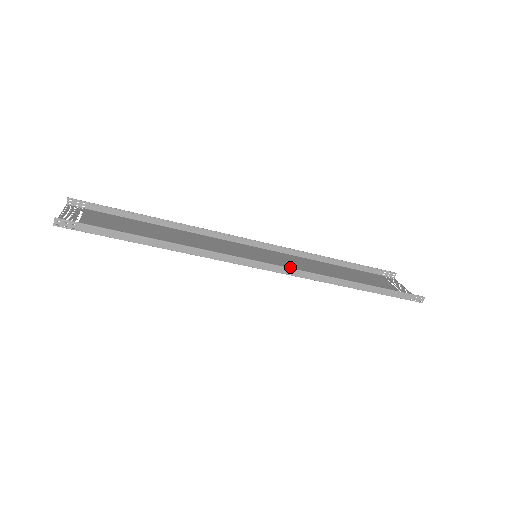
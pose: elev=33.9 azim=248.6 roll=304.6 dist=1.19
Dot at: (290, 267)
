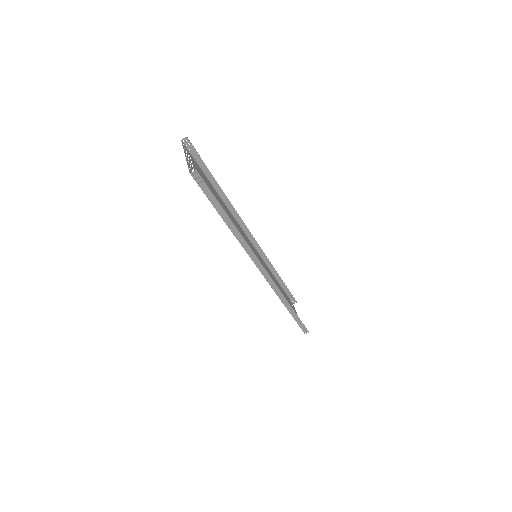
Dot at: occluded
